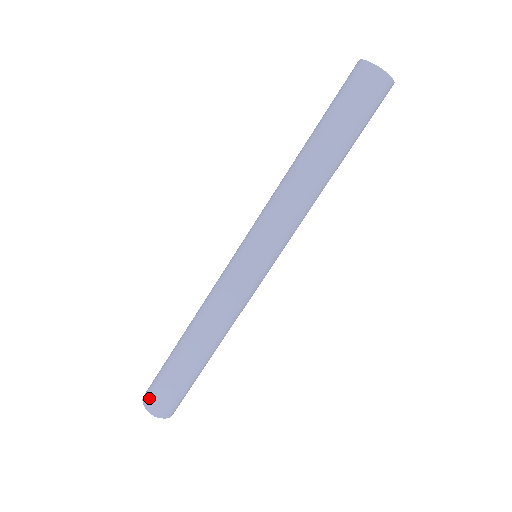
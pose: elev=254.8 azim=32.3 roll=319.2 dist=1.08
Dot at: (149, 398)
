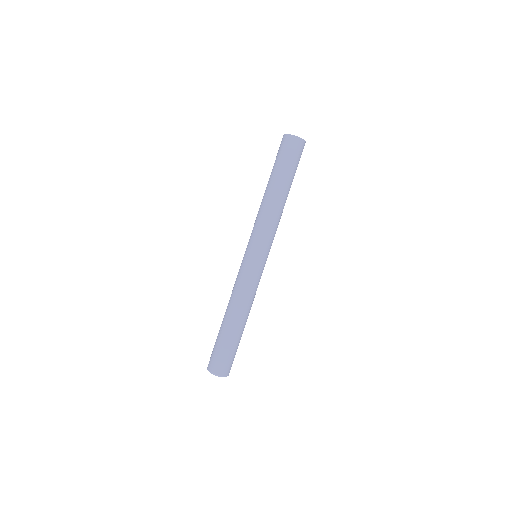
Dot at: (210, 363)
